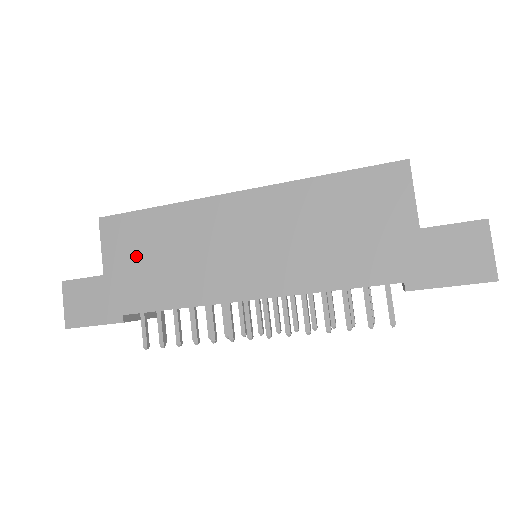
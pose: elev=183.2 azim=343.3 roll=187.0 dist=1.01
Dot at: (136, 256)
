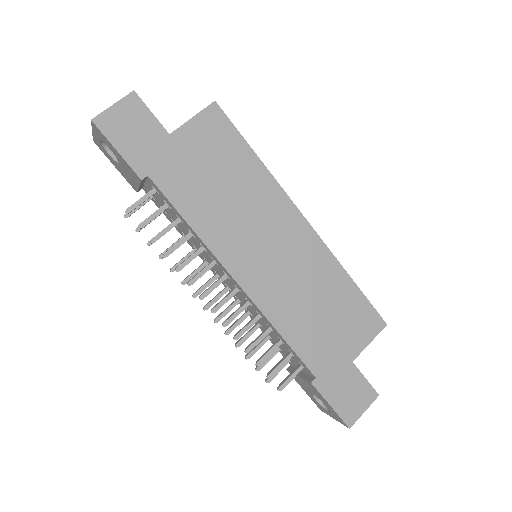
Dot at: (206, 158)
